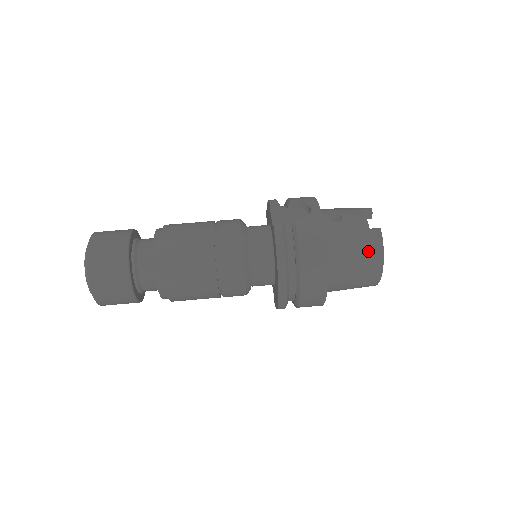
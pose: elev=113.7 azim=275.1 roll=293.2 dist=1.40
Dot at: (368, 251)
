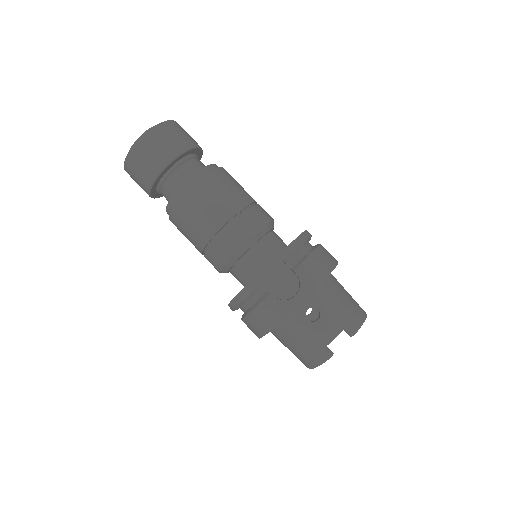
Dot at: (306, 356)
